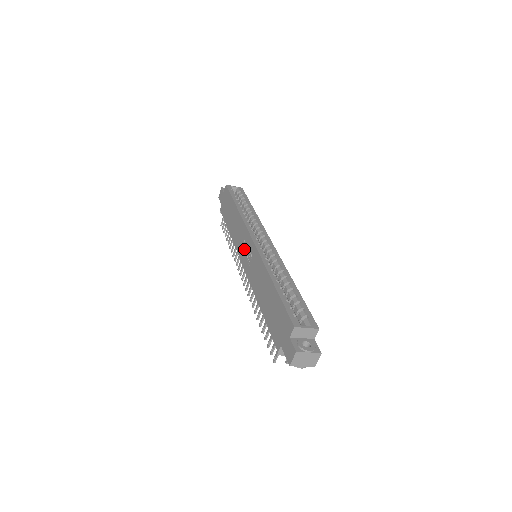
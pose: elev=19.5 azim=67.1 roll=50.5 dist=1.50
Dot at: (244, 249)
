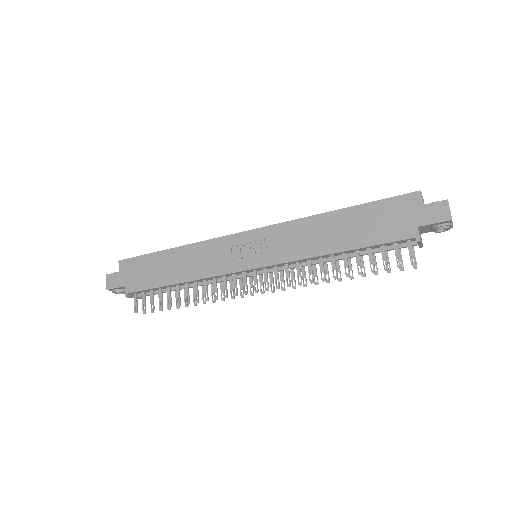
Dot at: (240, 254)
